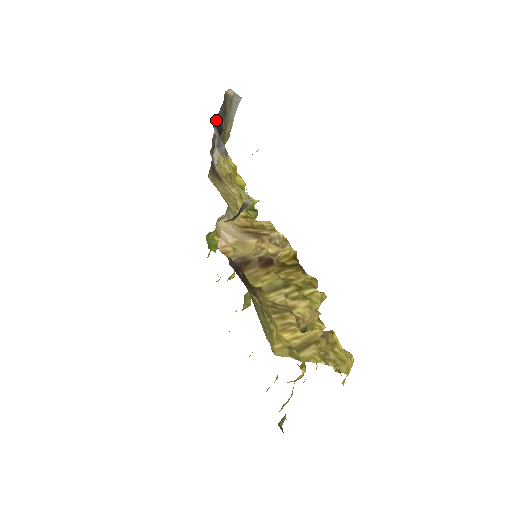
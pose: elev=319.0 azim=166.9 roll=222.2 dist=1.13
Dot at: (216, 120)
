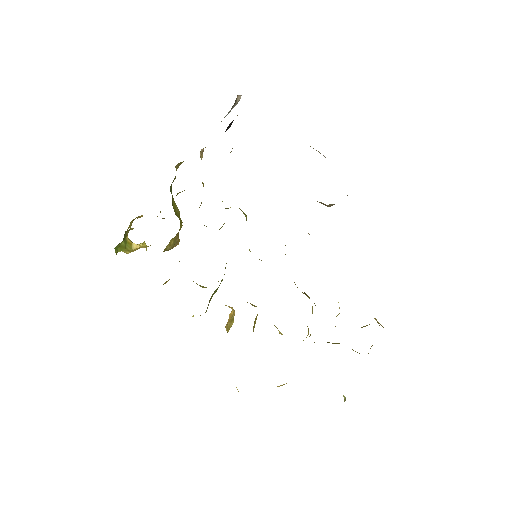
Dot at: occluded
